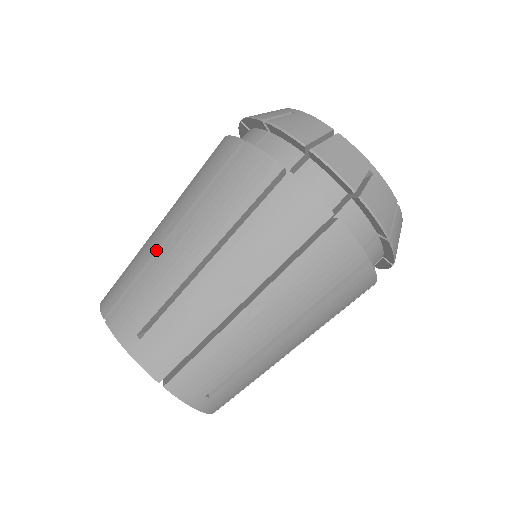
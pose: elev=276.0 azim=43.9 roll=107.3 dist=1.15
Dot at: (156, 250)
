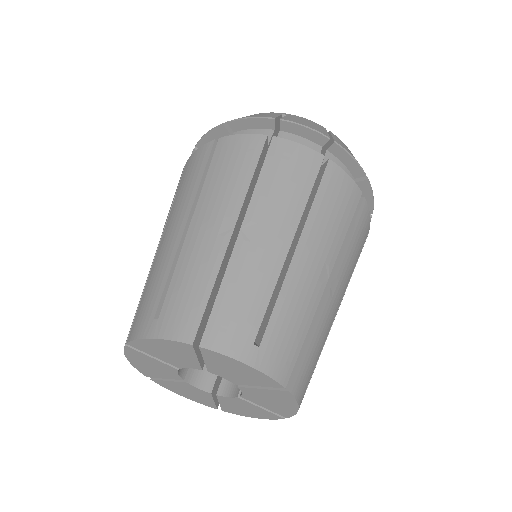
Dot at: (151, 265)
